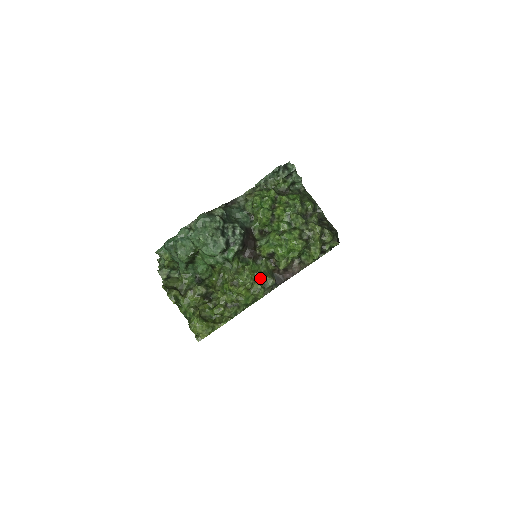
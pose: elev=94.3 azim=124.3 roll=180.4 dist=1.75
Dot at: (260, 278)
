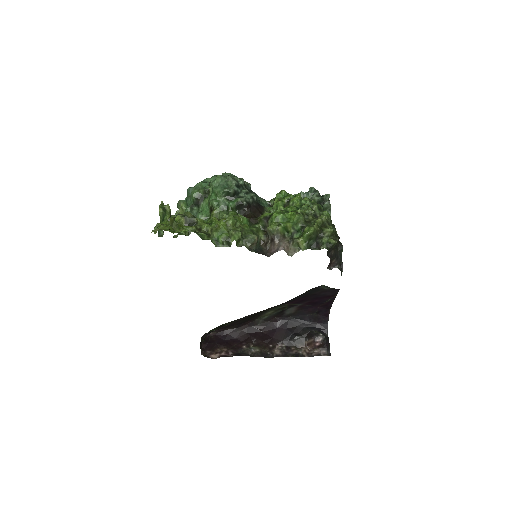
Dot at: (245, 228)
